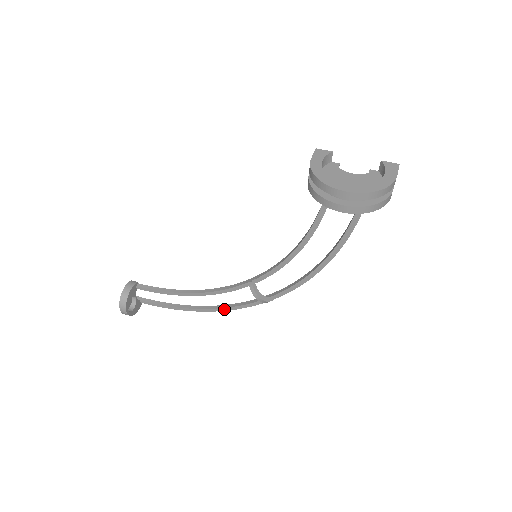
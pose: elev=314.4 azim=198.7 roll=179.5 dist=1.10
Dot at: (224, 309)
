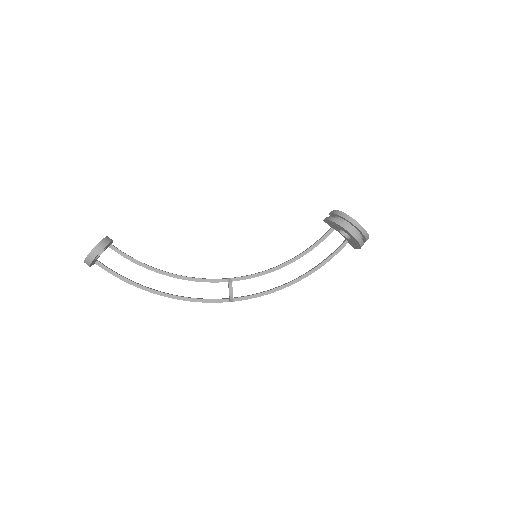
Dot at: (181, 298)
